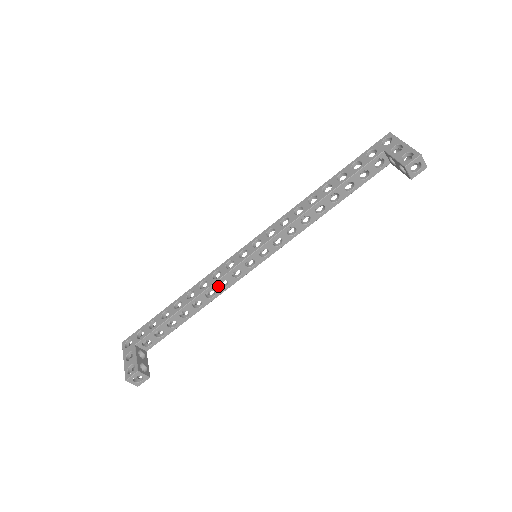
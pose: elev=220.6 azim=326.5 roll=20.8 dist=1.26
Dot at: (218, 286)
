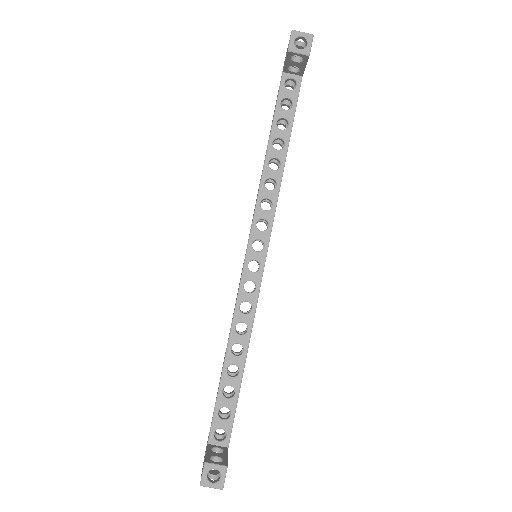
Dot at: (242, 313)
